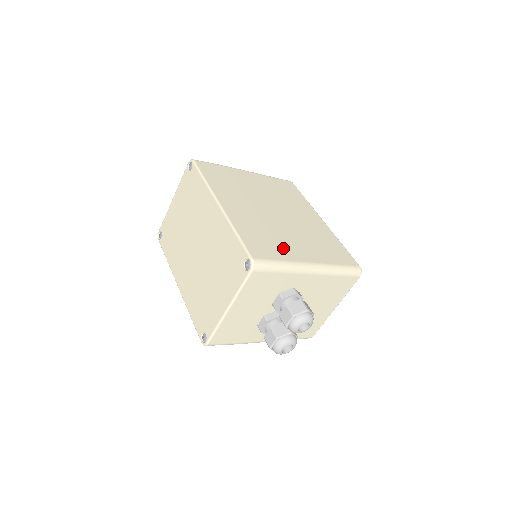
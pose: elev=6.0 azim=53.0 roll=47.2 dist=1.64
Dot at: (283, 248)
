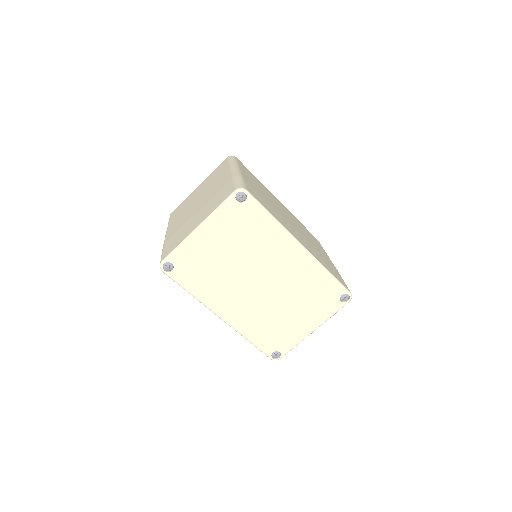
Dot at: (329, 263)
